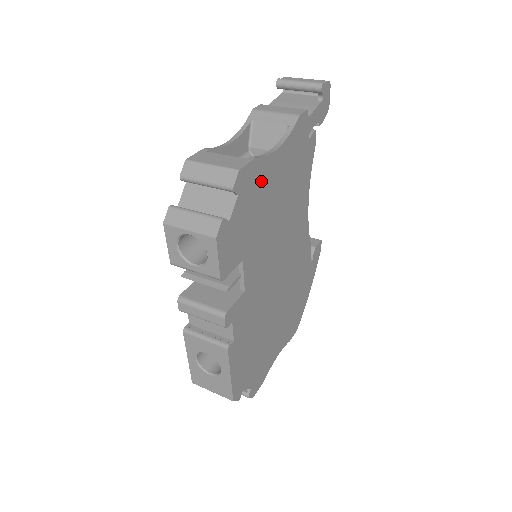
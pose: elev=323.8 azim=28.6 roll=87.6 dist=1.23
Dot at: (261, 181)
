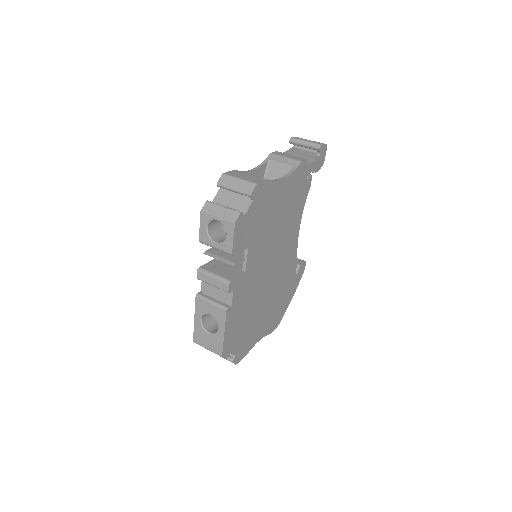
Dot at: (269, 197)
